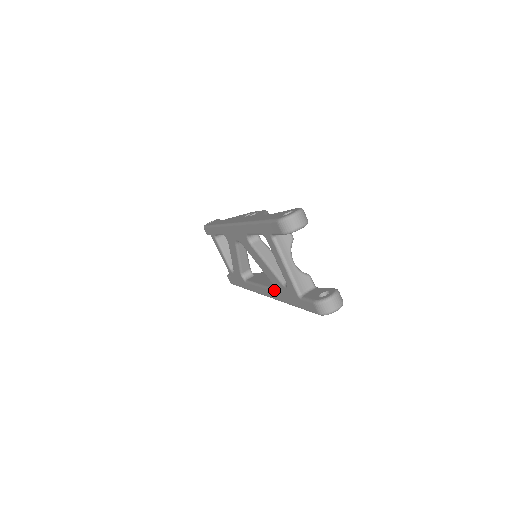
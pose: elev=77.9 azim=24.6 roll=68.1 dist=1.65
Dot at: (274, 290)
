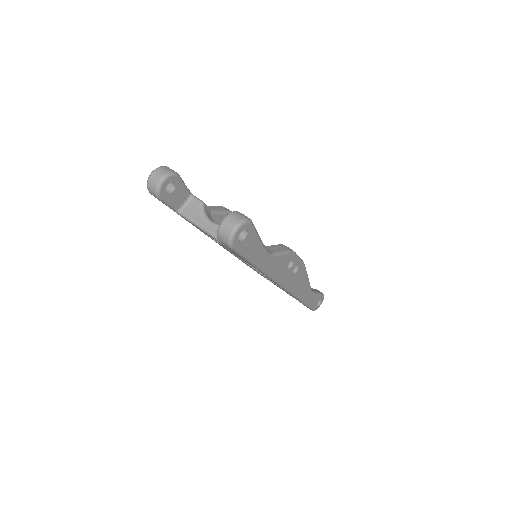
Dot at: occluded
